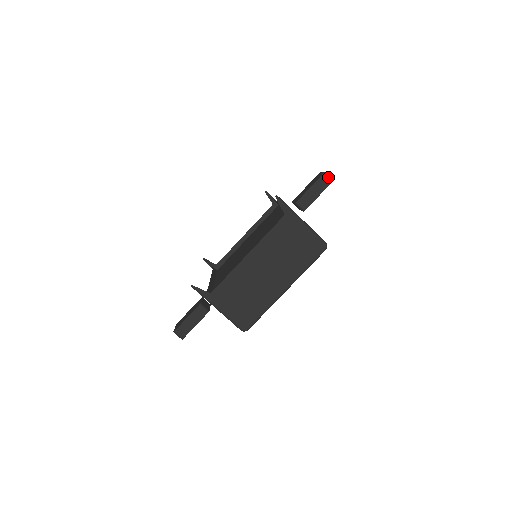
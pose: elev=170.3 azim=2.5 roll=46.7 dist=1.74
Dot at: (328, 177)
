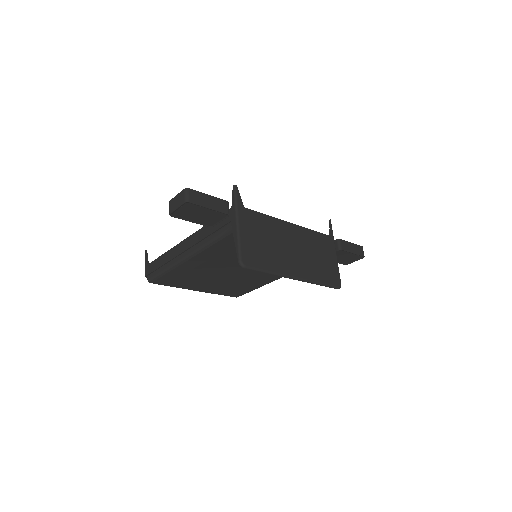
Dot at: occluded
